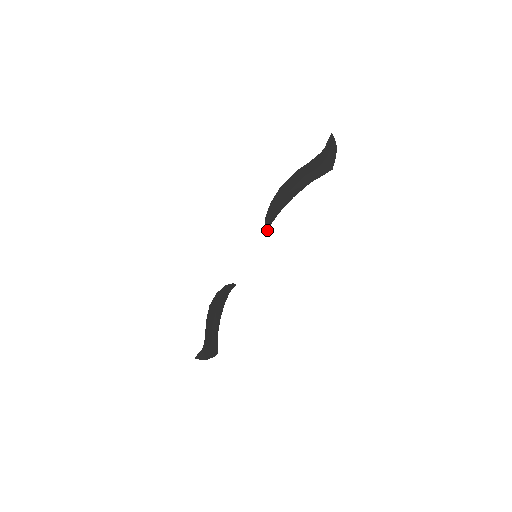
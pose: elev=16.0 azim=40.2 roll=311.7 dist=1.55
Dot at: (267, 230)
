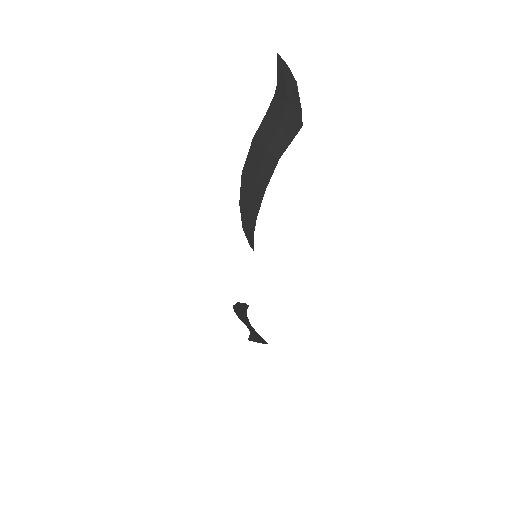
Dot at: (252, 246)
